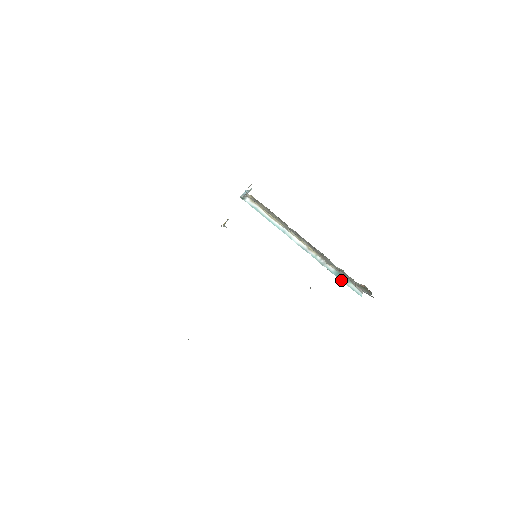
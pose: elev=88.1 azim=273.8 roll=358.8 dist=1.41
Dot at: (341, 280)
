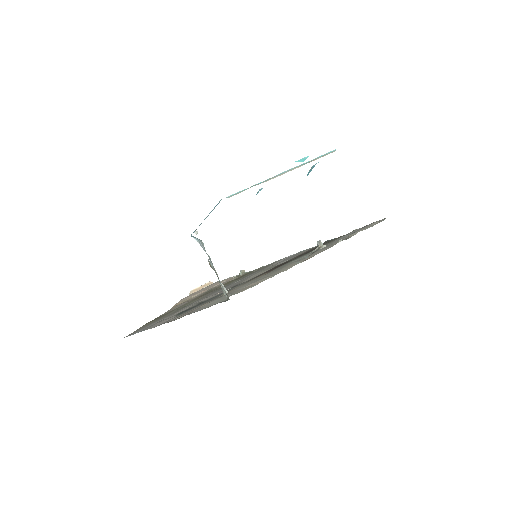
Dot at: occluded
